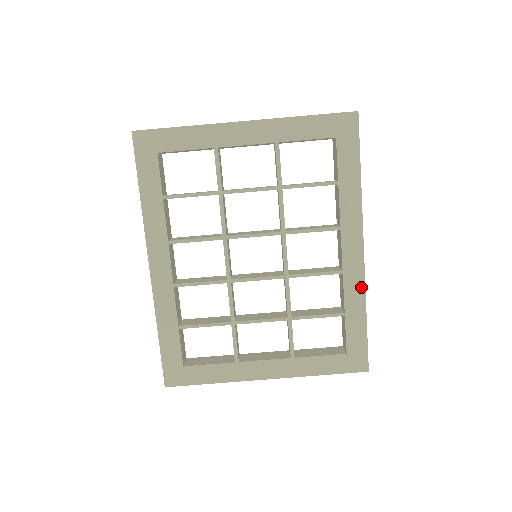
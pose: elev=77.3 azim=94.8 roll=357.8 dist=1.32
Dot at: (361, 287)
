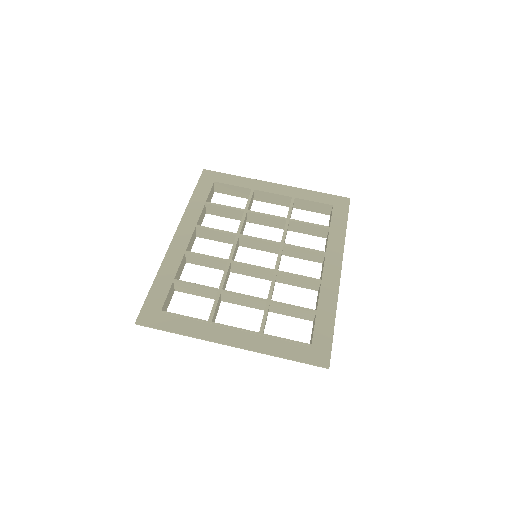
Dot at: (334, 296)
